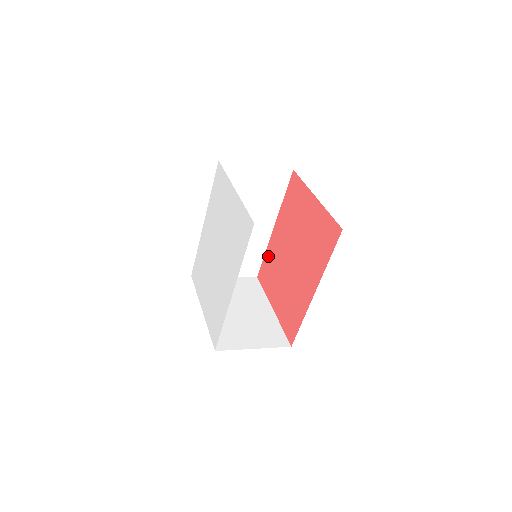
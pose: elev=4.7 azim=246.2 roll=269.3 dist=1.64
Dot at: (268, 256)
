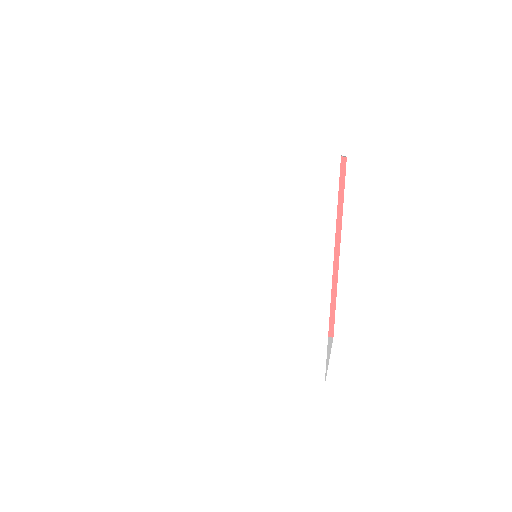
Dot at: occluded
